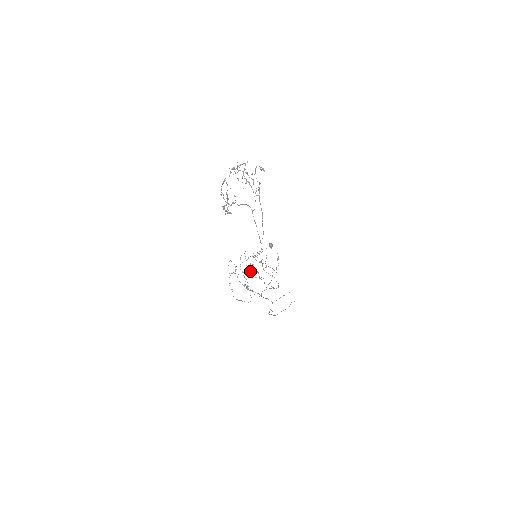
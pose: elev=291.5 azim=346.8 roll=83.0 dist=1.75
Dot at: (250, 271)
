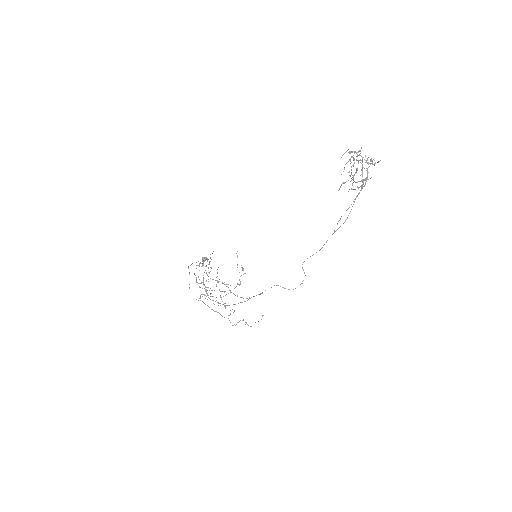
Dot at: (196, 280)
